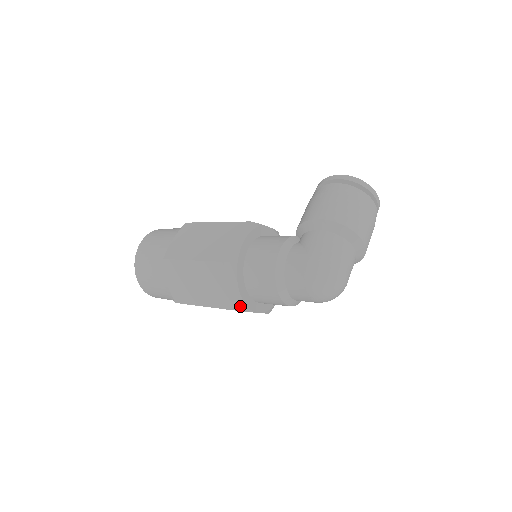
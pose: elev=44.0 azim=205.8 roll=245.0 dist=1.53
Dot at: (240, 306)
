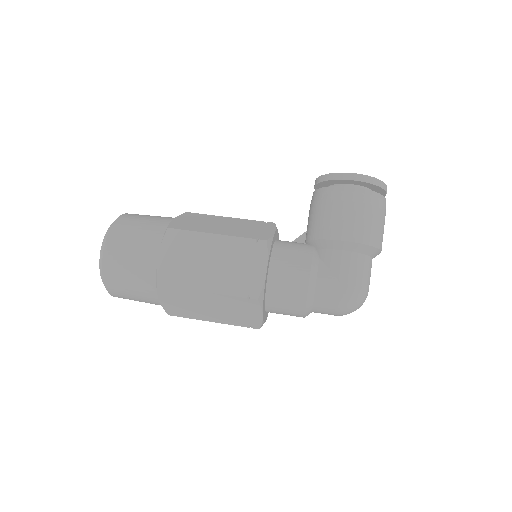
Dot at: (260, 327)
